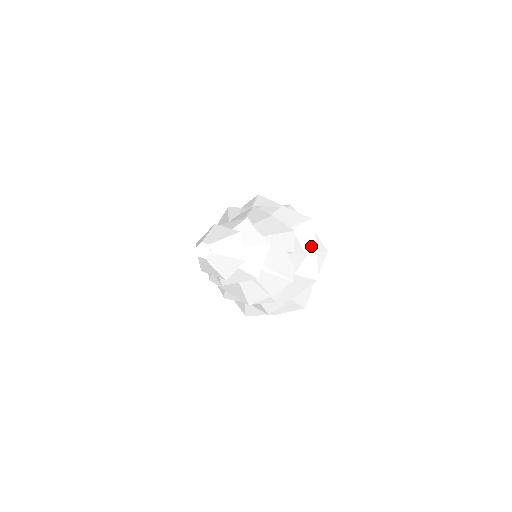
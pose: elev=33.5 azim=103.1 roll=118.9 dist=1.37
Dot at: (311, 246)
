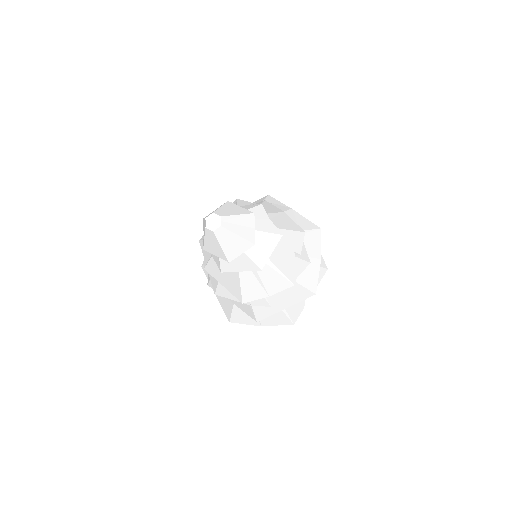
Dot at: (316, 256)
